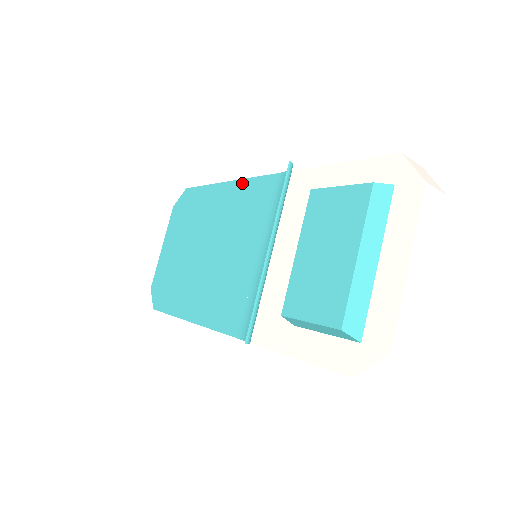
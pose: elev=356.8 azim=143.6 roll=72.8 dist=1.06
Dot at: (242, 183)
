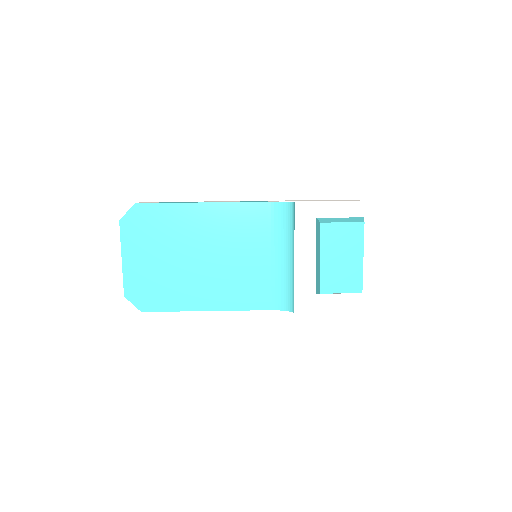
Dot at: (227, 206)
